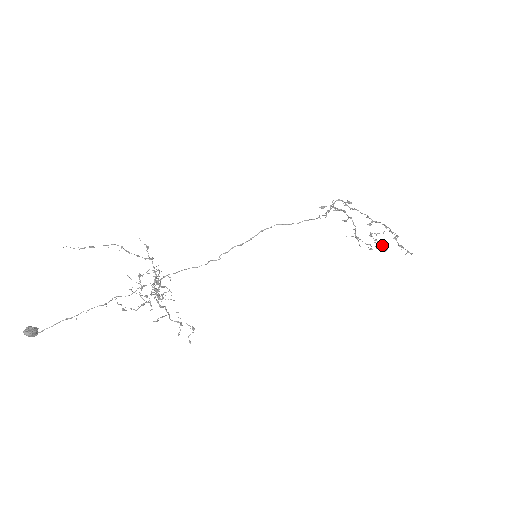
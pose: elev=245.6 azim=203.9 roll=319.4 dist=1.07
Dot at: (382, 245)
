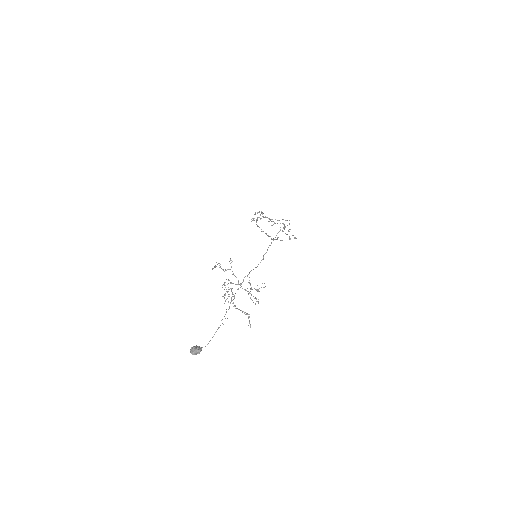
Dot at: occluded
